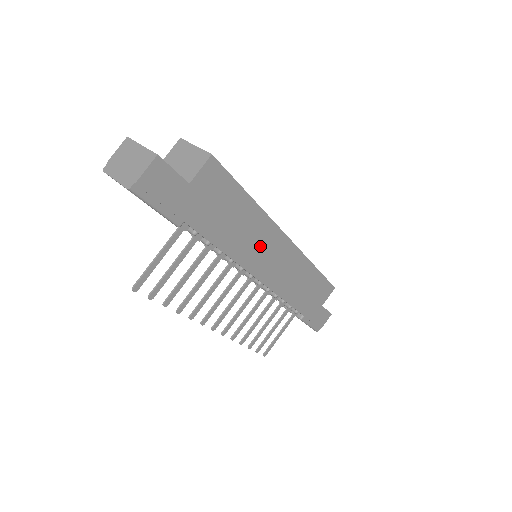
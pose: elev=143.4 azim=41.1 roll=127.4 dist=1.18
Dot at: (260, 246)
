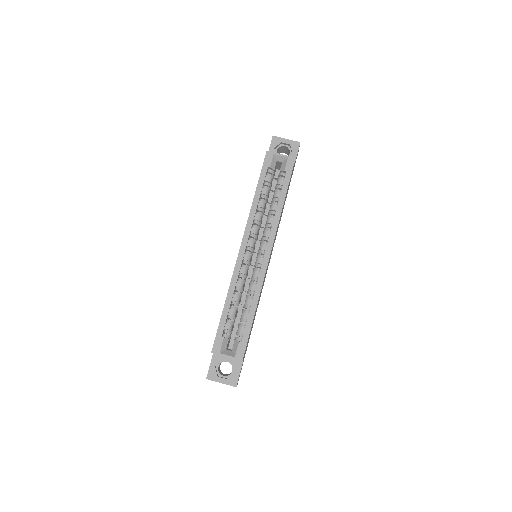
Dot at: (264, 279)
